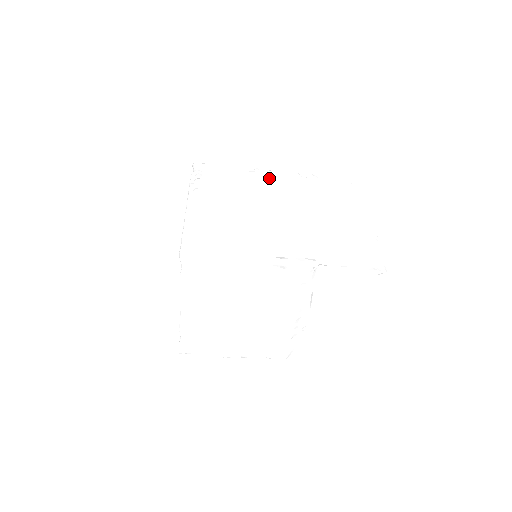
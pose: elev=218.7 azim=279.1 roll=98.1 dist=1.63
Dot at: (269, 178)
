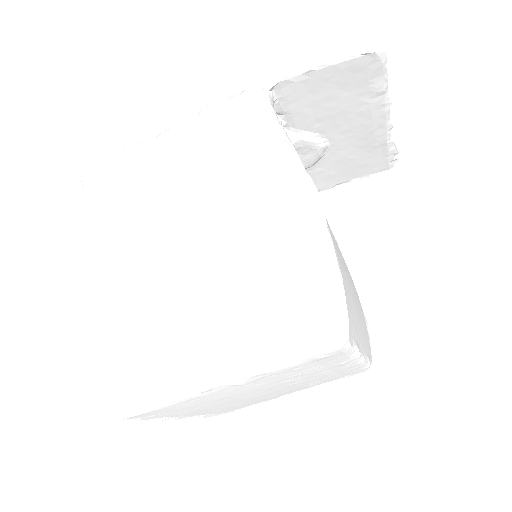
Dot at: occluded
